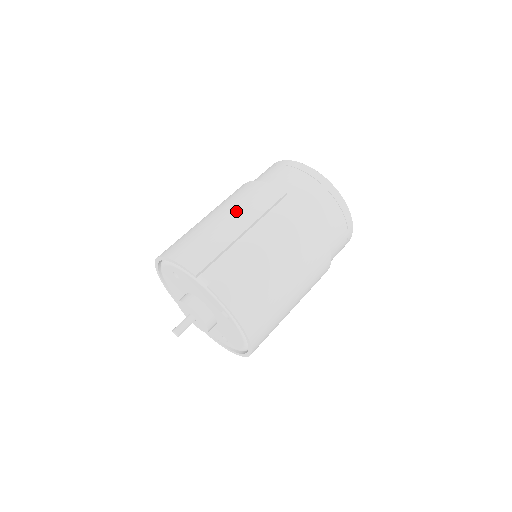
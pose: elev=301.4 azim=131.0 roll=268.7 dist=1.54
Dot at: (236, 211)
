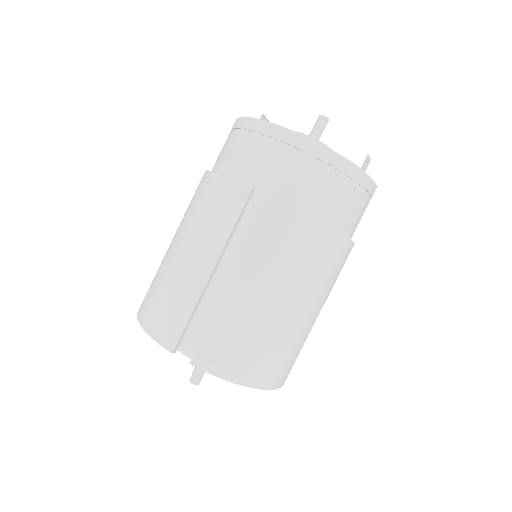
Dot at: (196, 239)
